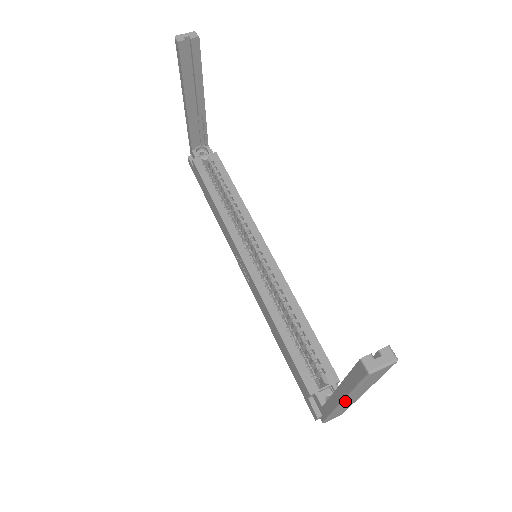
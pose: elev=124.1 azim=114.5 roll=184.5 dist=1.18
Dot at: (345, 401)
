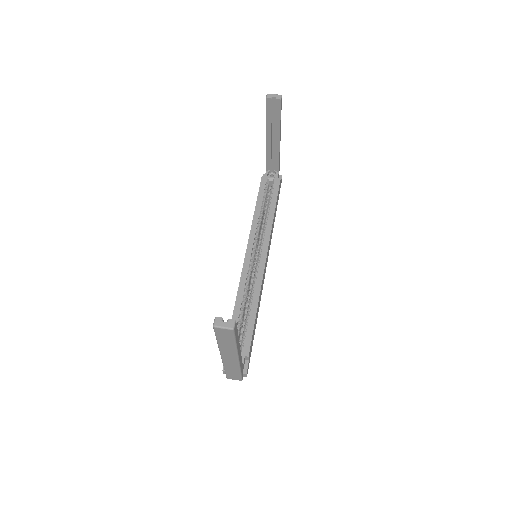
Dot at: (221, 354)
